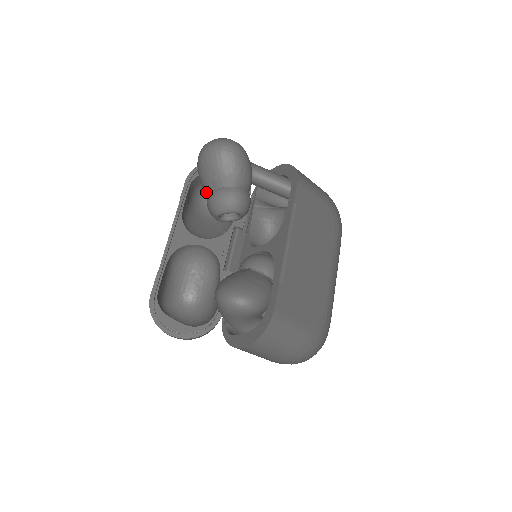
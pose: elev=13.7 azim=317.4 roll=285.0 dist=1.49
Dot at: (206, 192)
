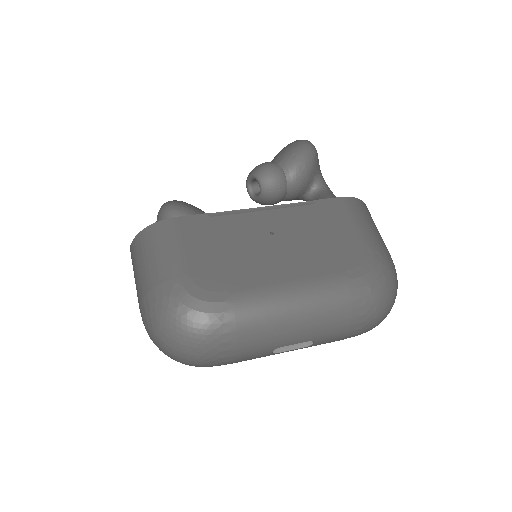
Dot at: occluded
